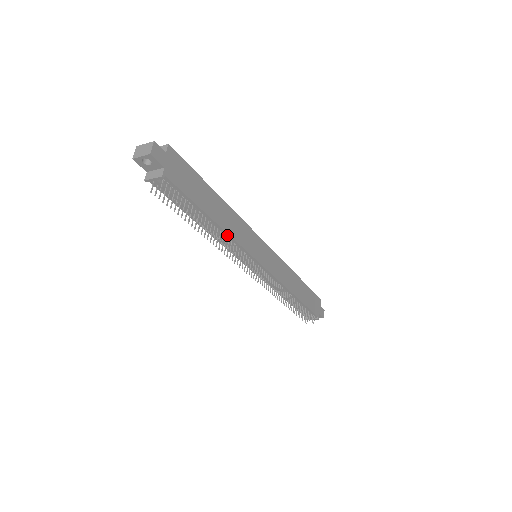
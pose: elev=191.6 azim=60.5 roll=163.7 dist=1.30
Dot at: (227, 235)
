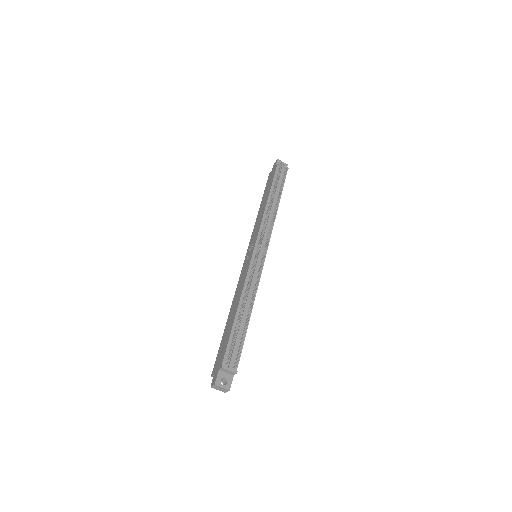
Dot at: occluded
